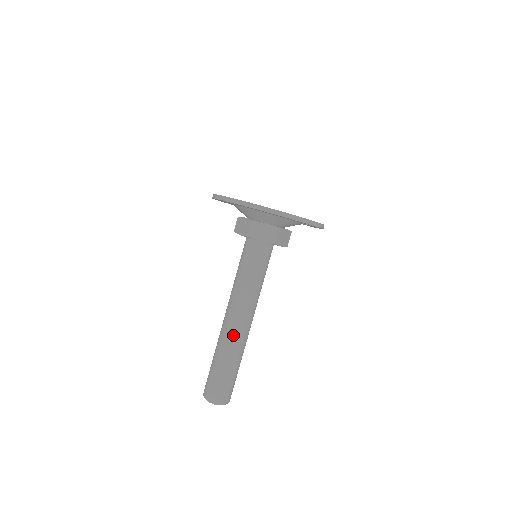
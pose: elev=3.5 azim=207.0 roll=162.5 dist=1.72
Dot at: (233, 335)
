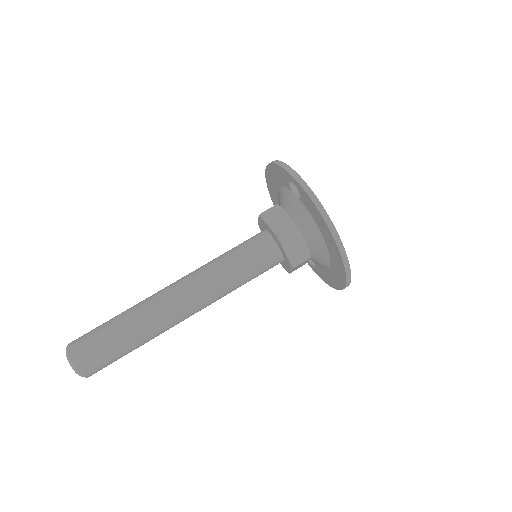
Dot at: occluded
